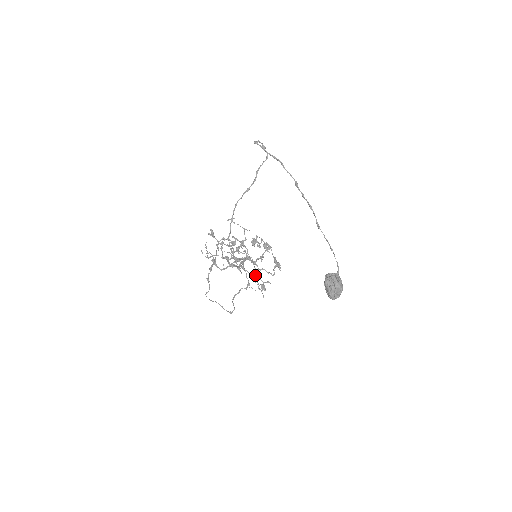
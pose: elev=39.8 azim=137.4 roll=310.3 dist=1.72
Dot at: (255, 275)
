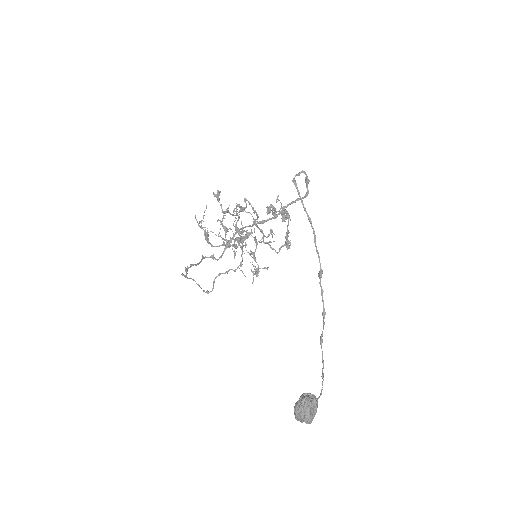
Dot at: (253, 256)
